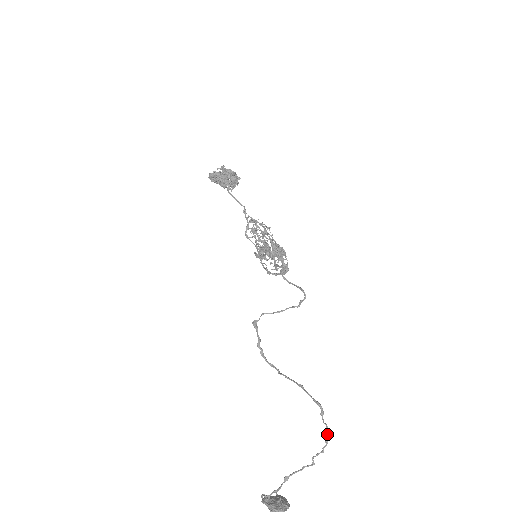
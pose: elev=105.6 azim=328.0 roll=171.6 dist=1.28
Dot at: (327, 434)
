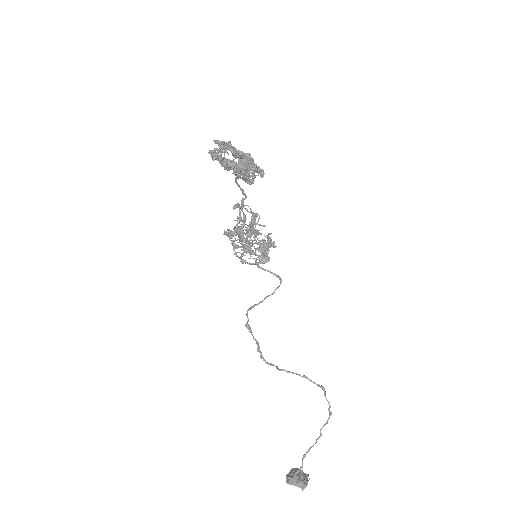
Dot at: (329, 408)
